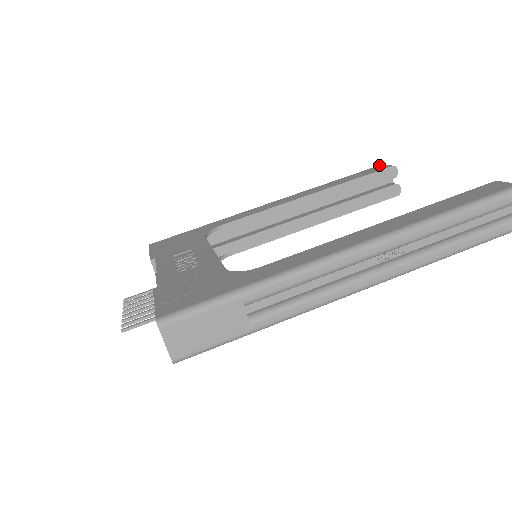
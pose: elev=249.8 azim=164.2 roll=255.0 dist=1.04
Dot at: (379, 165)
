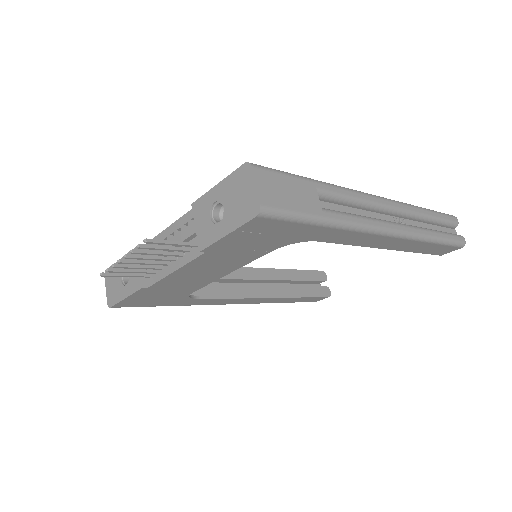
Dot at: occluded
